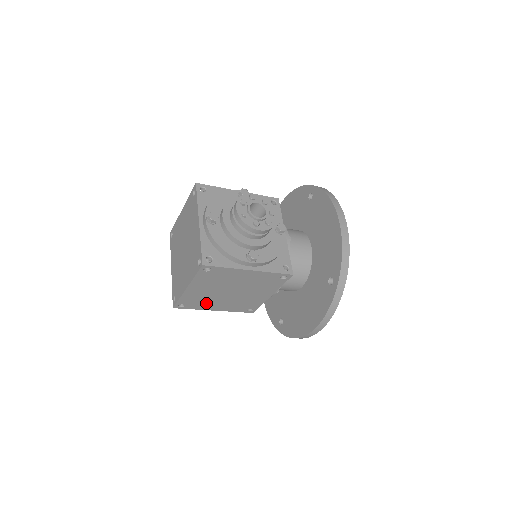
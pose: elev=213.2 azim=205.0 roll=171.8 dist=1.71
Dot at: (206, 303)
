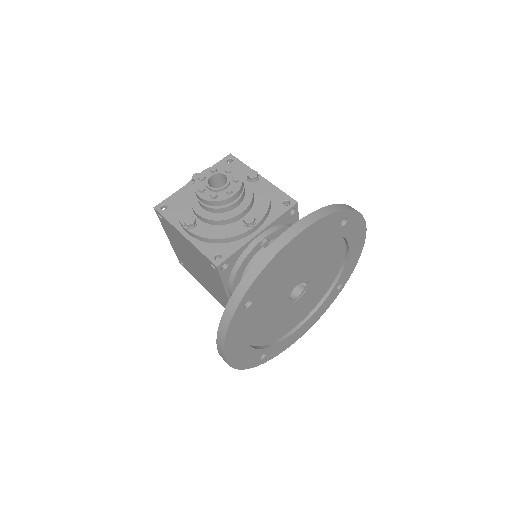
Dot at: (193, 271)
